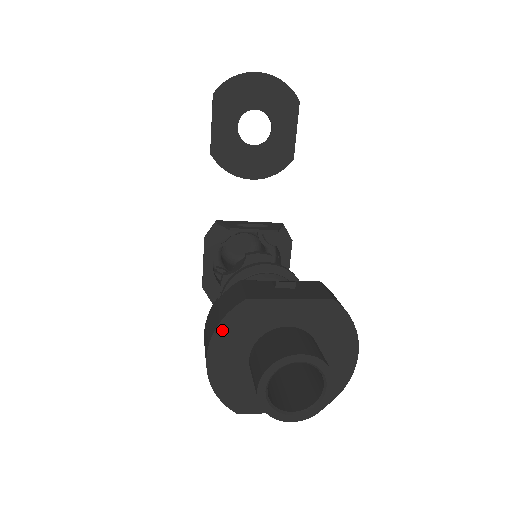
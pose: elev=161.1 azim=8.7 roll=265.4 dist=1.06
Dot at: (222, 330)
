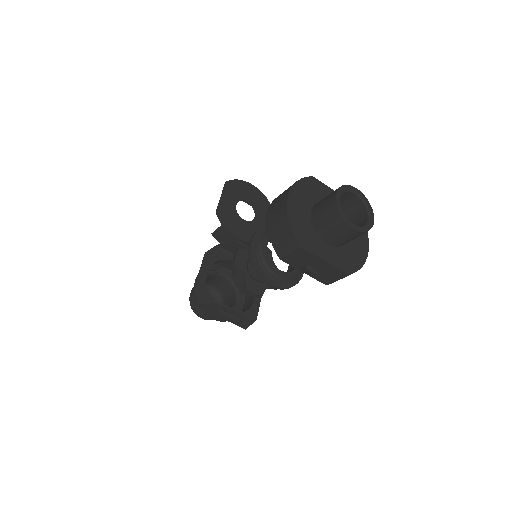
Dot at: (299, 185)
